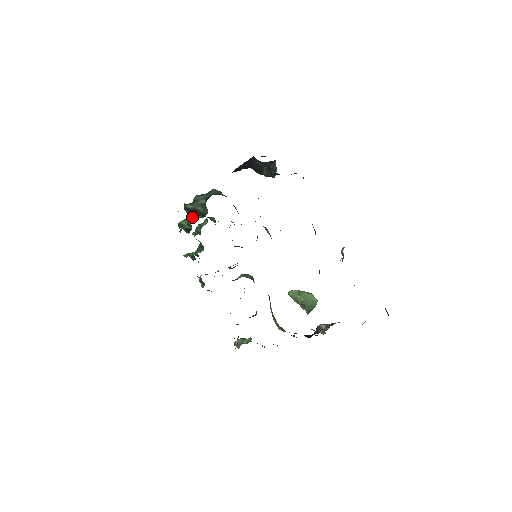
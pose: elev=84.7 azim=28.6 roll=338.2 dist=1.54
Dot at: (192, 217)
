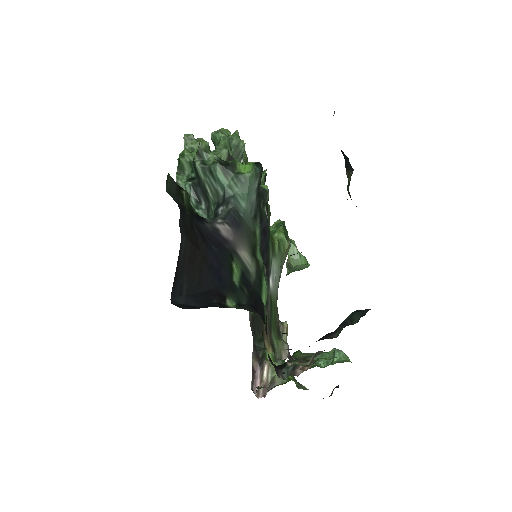
Dot at: (194, 194)
